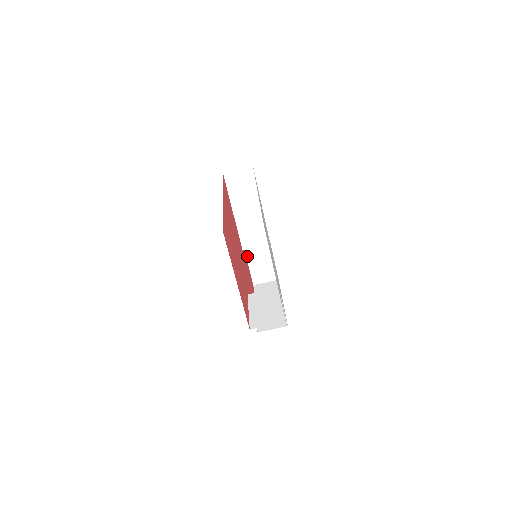
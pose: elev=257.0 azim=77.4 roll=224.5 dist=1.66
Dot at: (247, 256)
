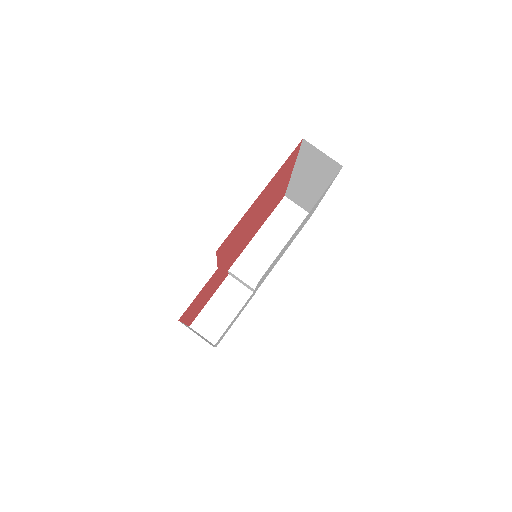
Dot at: (217, 292)
